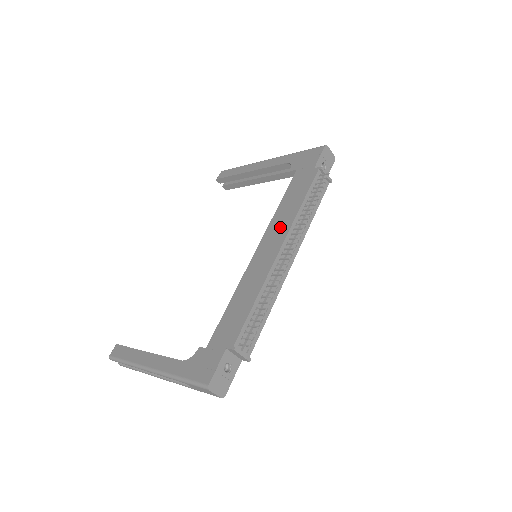
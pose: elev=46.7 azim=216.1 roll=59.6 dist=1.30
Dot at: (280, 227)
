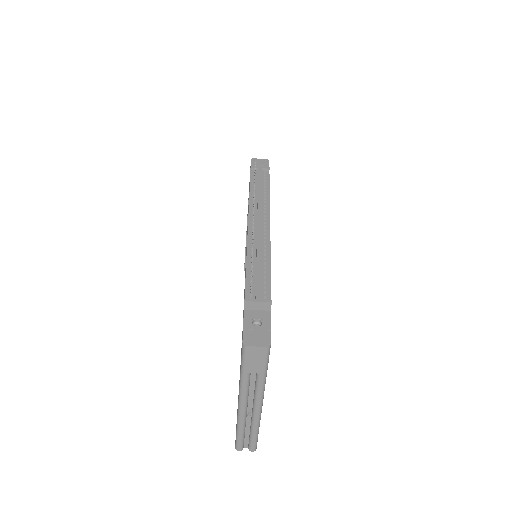
Dot at: occluded
